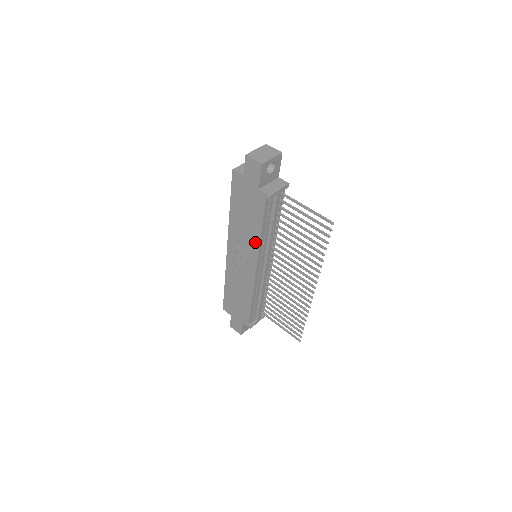
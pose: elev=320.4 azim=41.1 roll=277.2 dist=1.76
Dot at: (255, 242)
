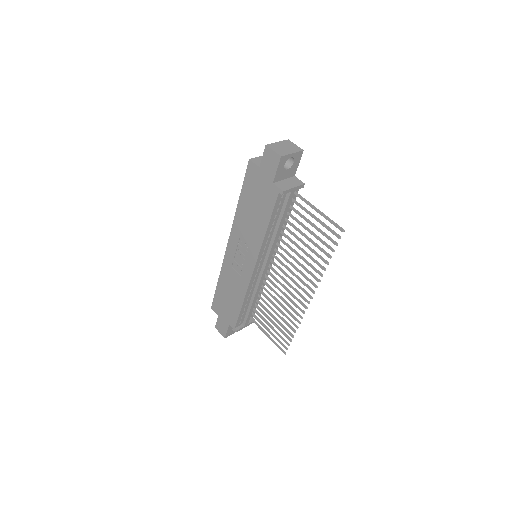
Dot at: (258, 239)
